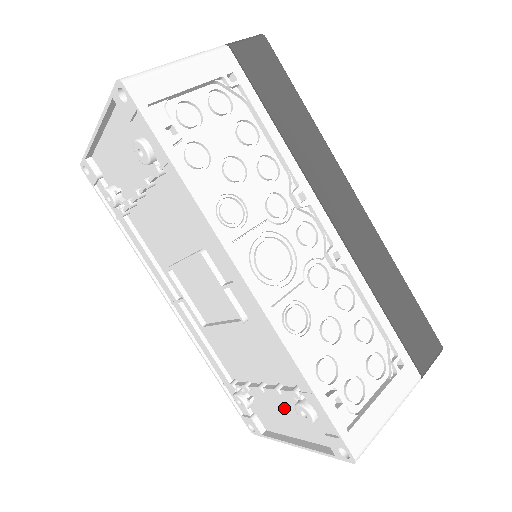
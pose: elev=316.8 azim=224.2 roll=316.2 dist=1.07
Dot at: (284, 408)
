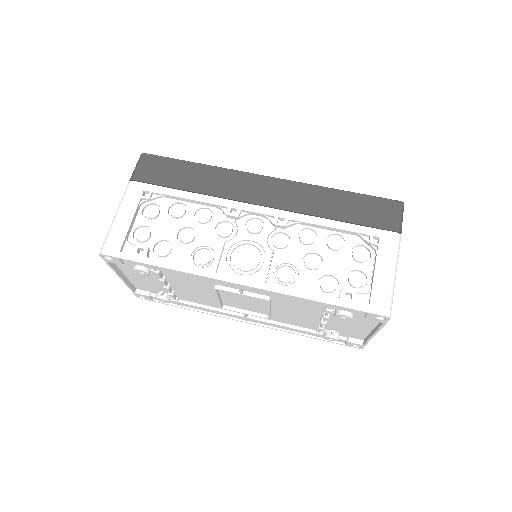
Dot at: (344, 322)
